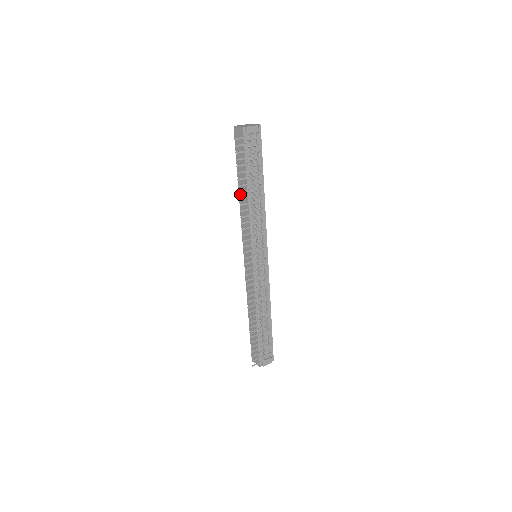
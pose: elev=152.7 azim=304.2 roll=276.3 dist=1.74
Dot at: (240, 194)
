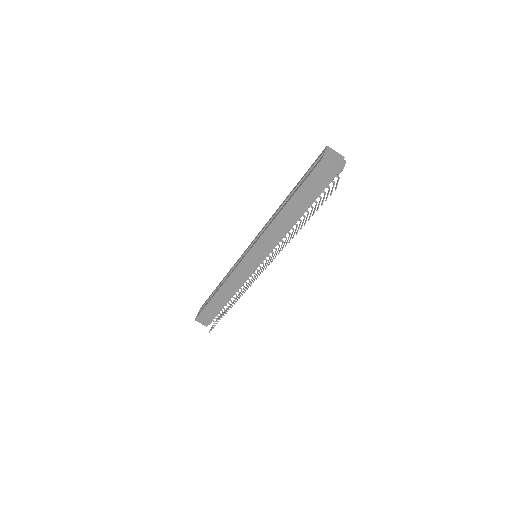
Dot at: (282, 215)
